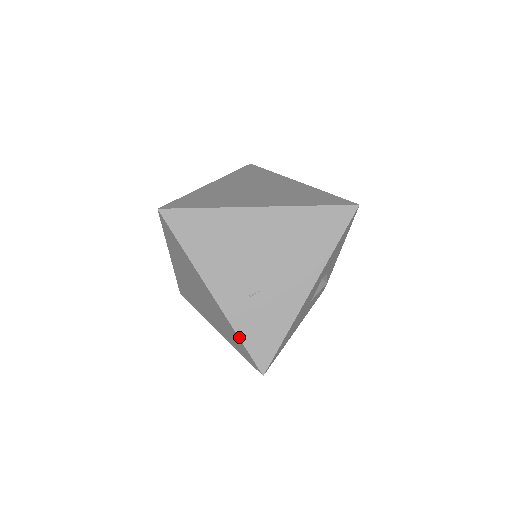
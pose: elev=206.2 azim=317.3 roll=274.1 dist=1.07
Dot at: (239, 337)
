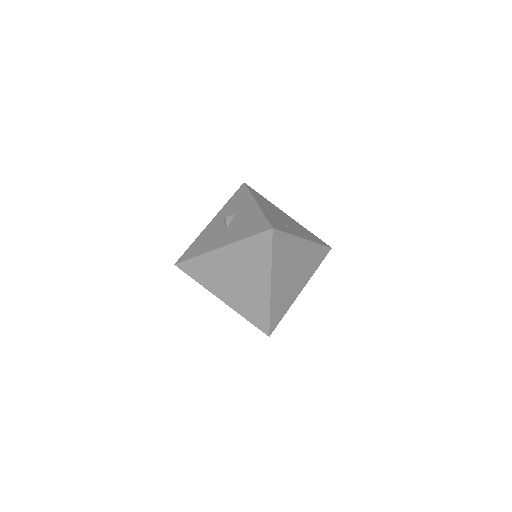
Dot at: occluded
